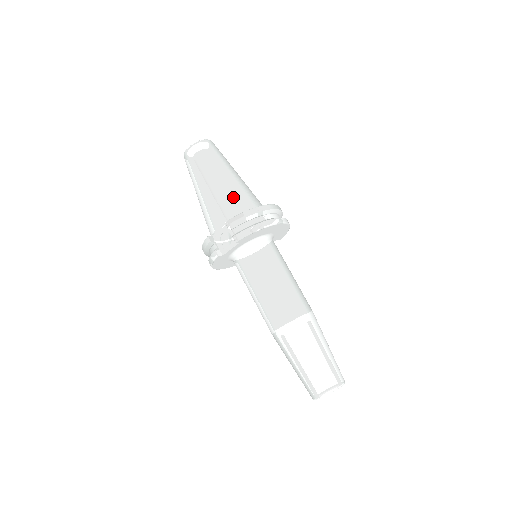
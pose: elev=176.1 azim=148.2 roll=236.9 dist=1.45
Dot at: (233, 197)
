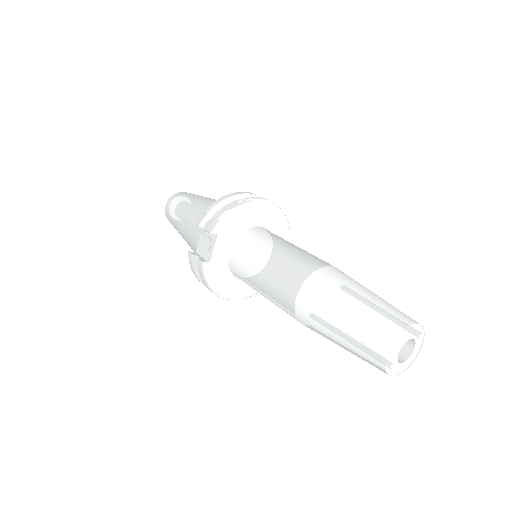
Dot at: occluded
